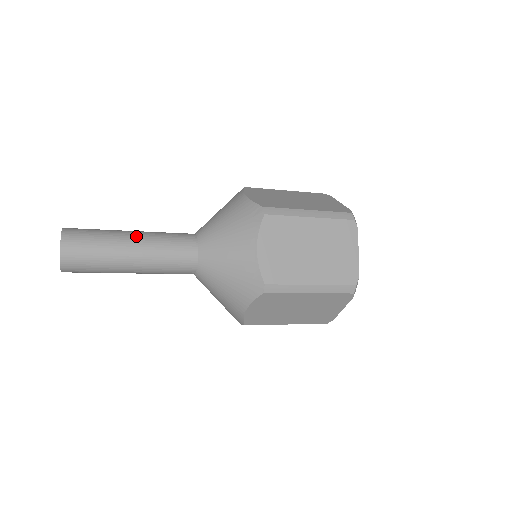
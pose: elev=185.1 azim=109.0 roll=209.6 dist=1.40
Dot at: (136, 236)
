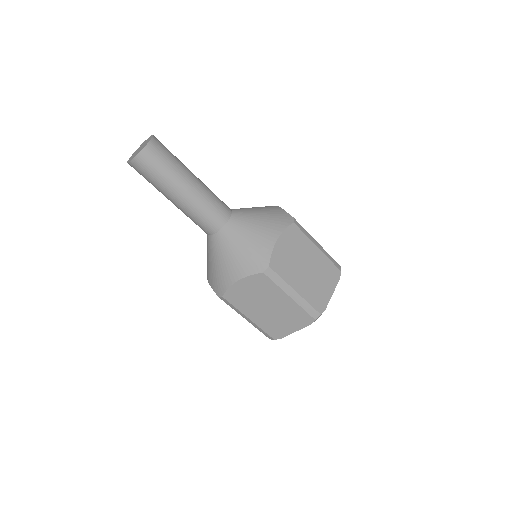
Dot at: occluded
